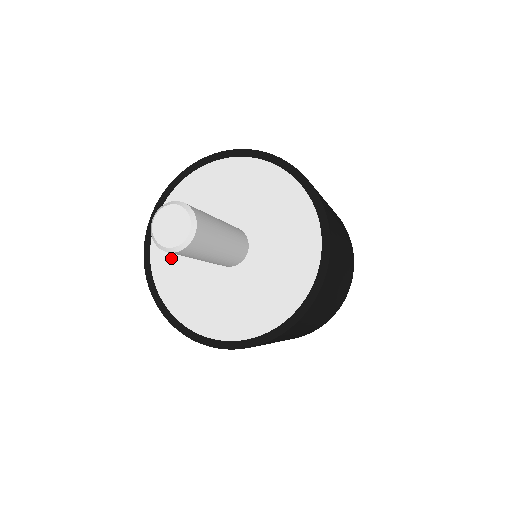
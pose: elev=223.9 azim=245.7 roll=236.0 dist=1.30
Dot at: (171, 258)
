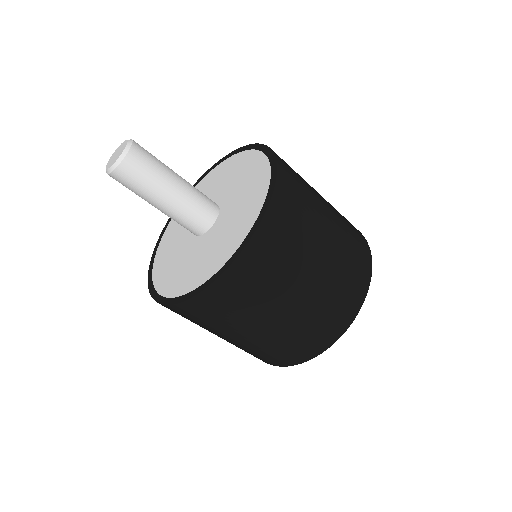
Dot at: (169, 271)
